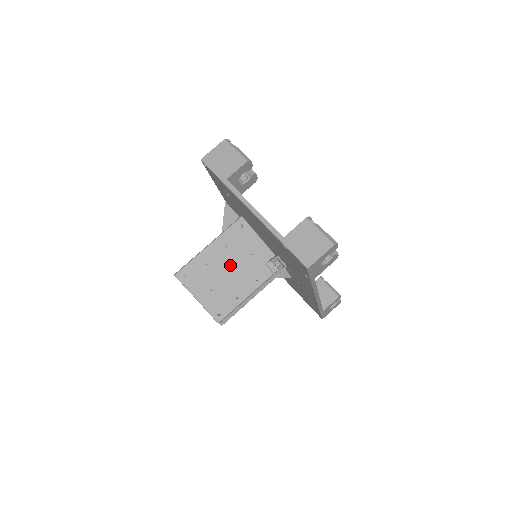
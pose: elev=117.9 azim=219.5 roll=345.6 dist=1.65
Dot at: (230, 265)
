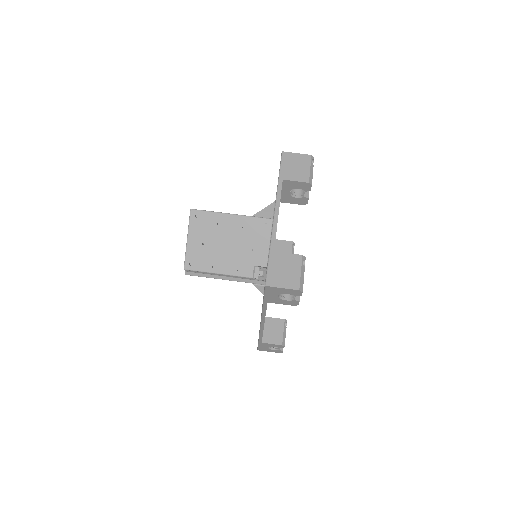
Dot at: (232, 241)
